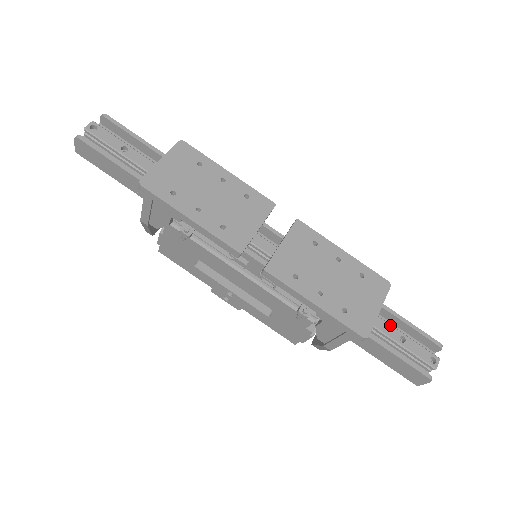
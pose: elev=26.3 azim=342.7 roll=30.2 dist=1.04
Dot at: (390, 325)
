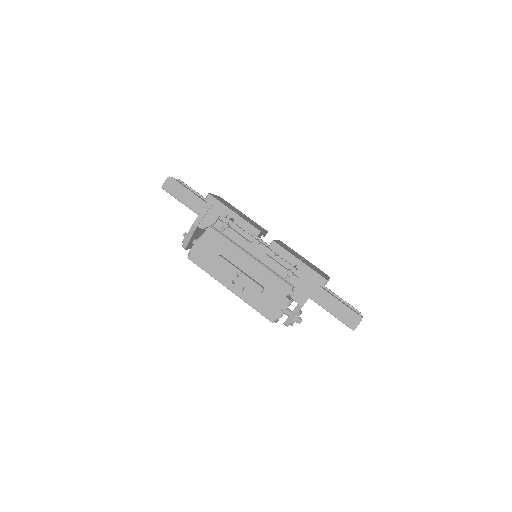
Dot at: (333, 295)
